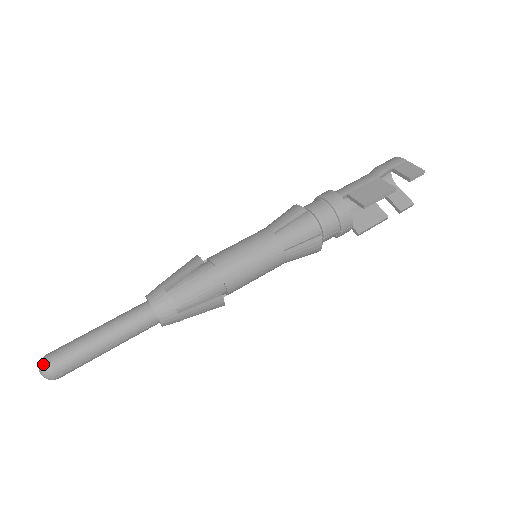
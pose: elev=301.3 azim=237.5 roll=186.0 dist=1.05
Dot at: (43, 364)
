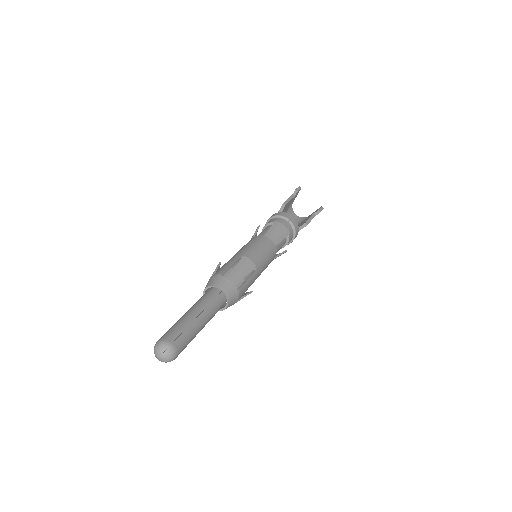
Dot at: (155, 344)
